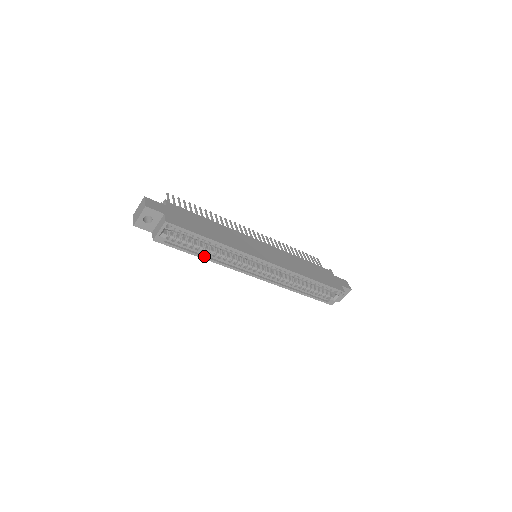
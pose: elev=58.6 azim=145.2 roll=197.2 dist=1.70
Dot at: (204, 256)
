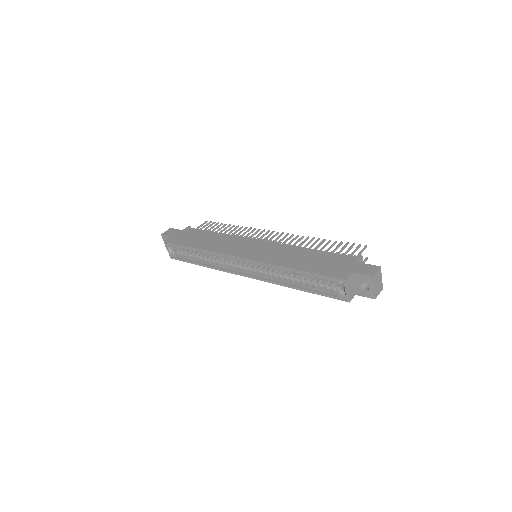
Dot at: (202, 264)
